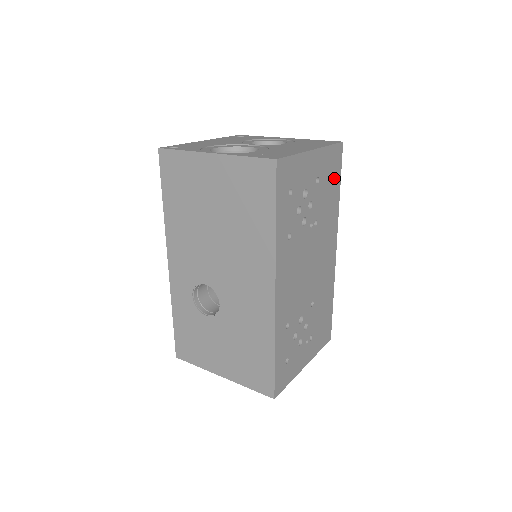
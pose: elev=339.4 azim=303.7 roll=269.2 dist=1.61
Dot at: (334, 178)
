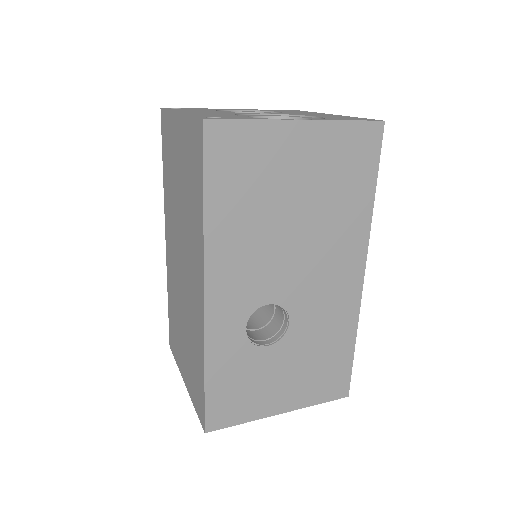
Dot at: occluded
